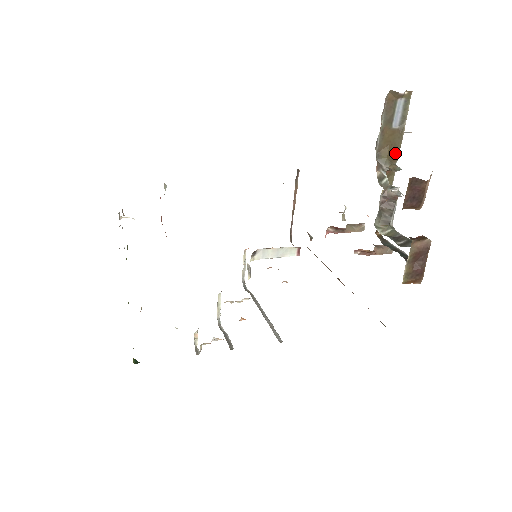
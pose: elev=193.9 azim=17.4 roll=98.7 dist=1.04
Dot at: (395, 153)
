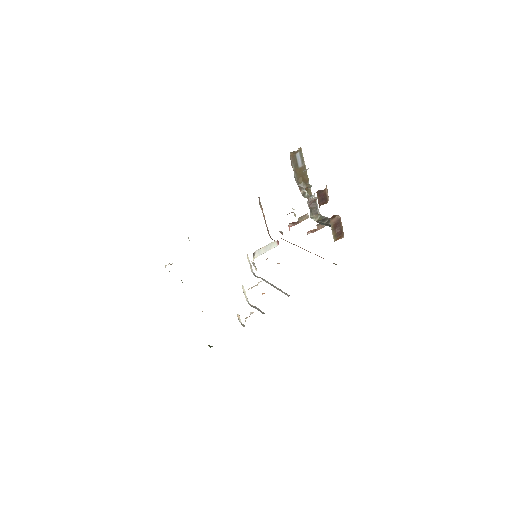
Dot at: (306, 178)
